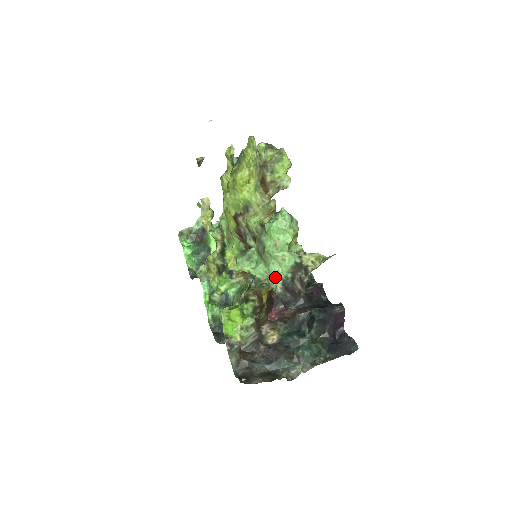
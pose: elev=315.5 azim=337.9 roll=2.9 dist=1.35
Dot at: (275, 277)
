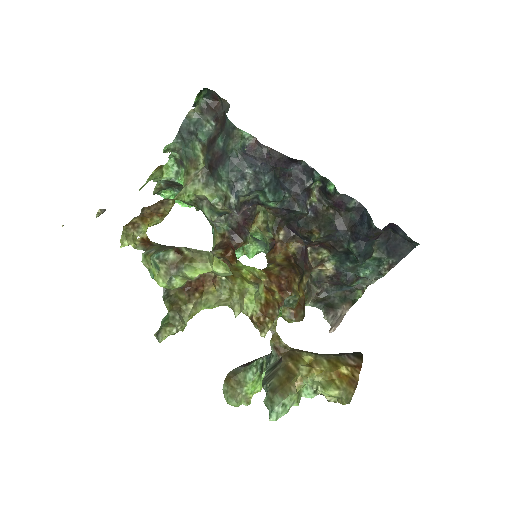
Dot at: occluded
